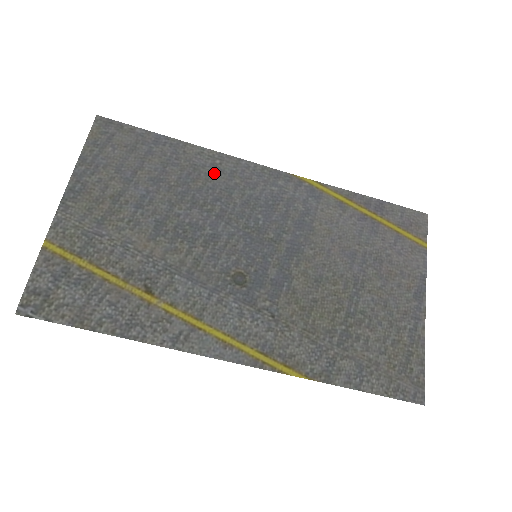
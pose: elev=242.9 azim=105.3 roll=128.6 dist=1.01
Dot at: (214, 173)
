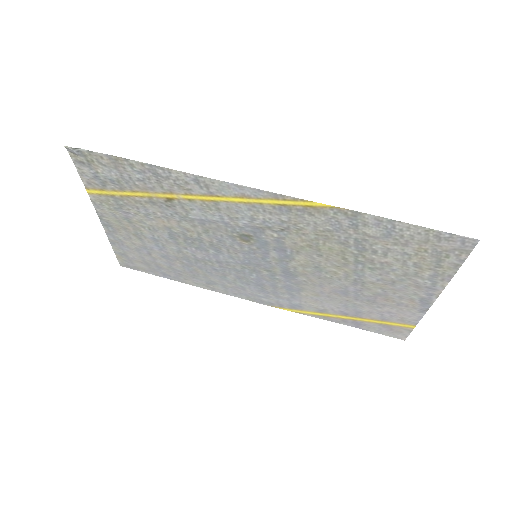
Dot at: (209, 280)
